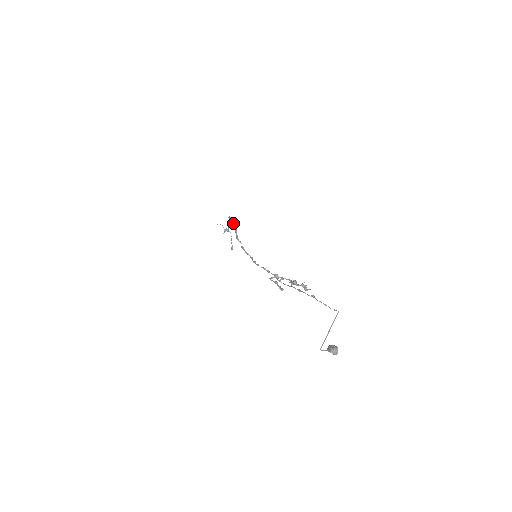
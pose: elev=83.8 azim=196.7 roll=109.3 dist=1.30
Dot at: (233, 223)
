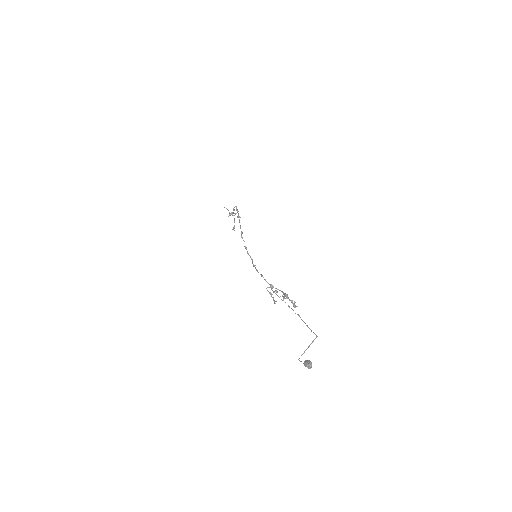
Dot at: (239, 217)
